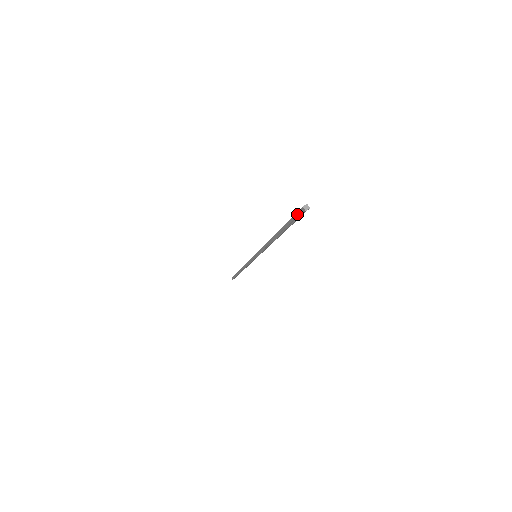
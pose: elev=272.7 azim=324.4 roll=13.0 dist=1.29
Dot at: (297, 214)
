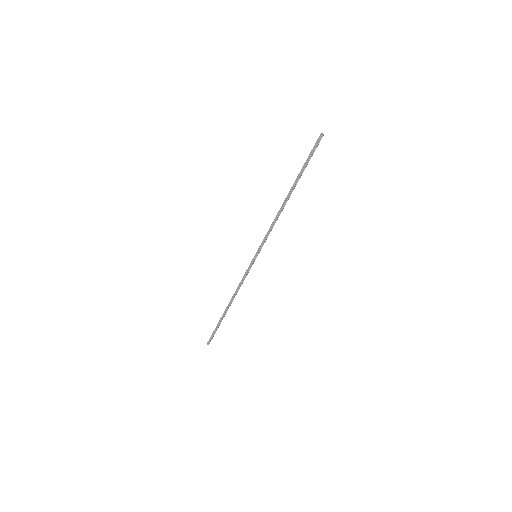
Dot at: (315, 146)
